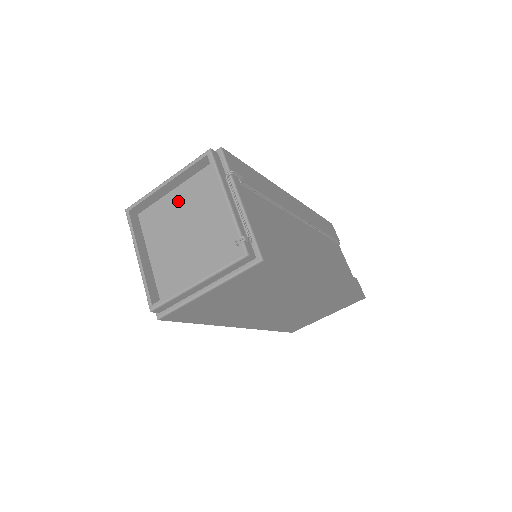
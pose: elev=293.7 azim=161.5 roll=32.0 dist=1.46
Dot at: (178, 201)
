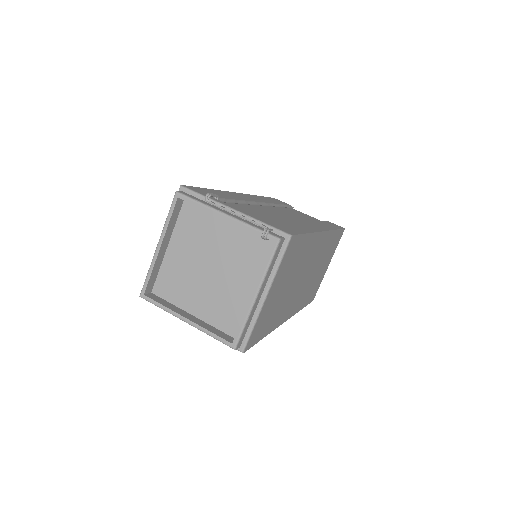
Dot at: (179, 253)
